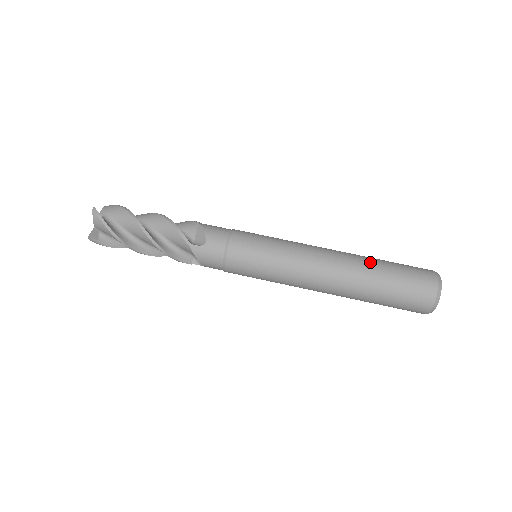
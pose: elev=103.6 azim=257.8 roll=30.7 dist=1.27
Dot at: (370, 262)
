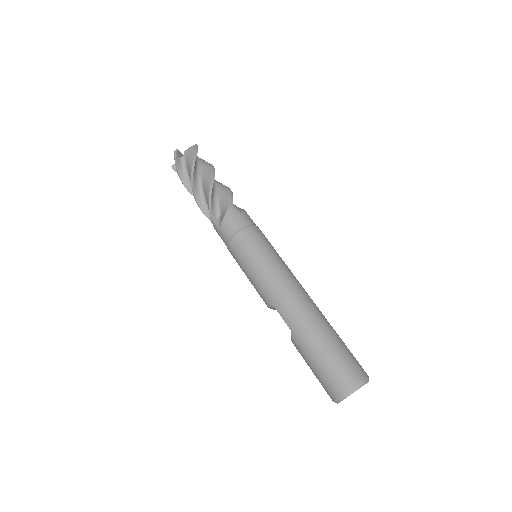
Dot at: occluded
